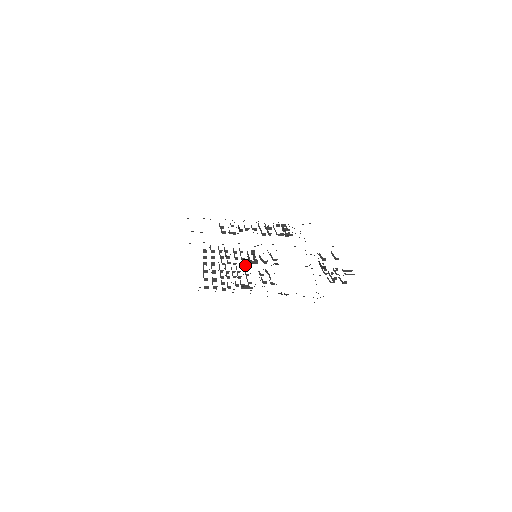
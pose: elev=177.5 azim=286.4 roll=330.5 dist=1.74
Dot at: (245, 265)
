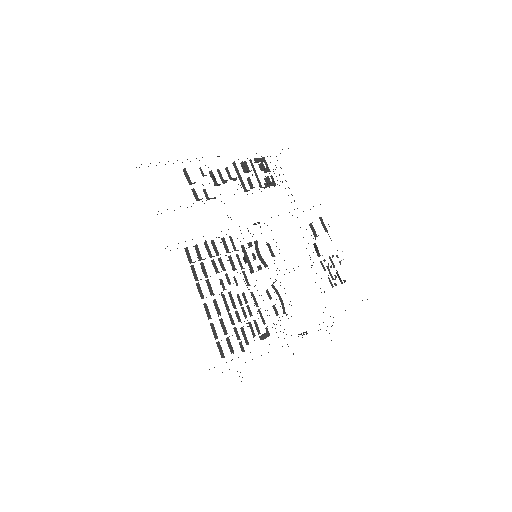
Dot at: occluded
